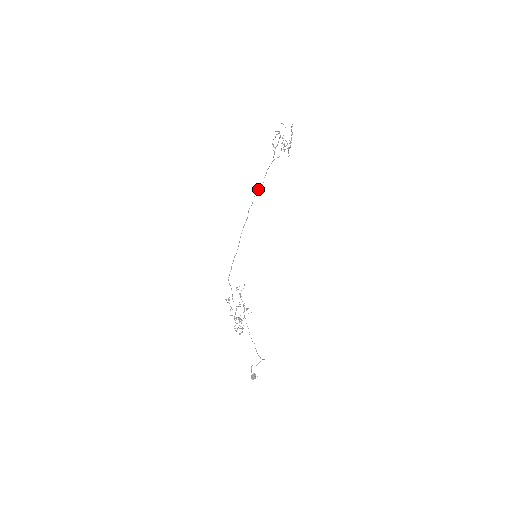
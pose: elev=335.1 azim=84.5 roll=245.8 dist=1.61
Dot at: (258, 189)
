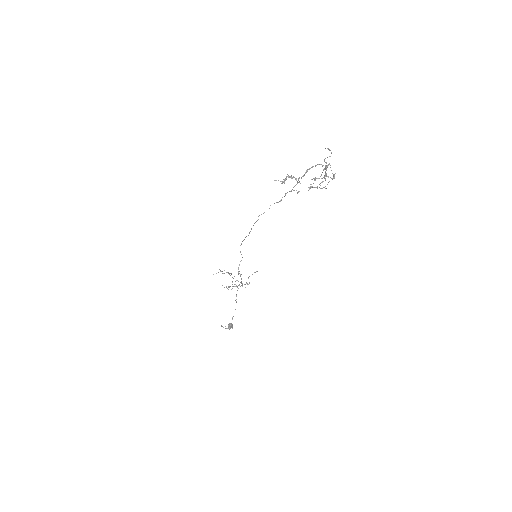
Dot at: occluded
